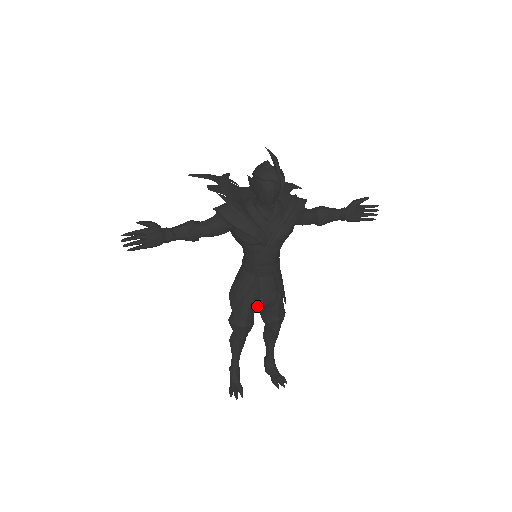
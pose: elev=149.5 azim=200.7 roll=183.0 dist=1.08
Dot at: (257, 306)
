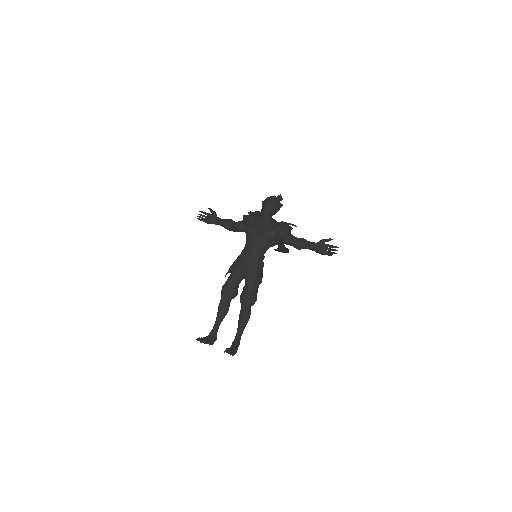
Dot at: (234, 270)
